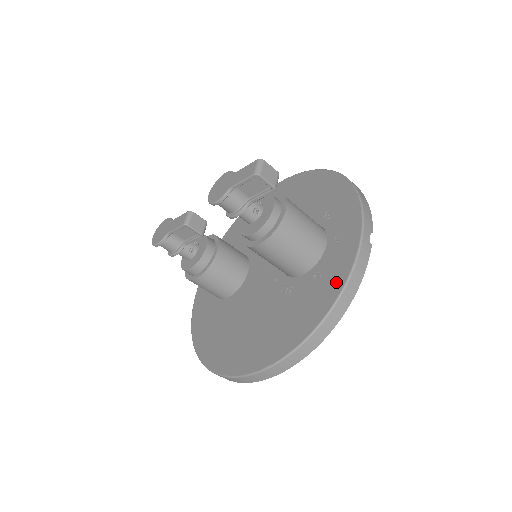
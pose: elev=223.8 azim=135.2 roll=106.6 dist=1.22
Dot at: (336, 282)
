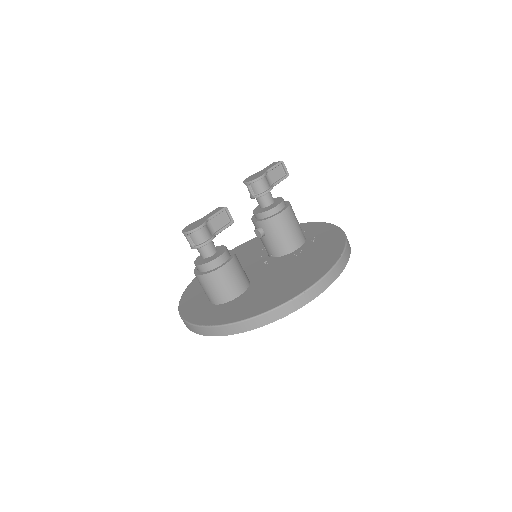
Dot at: (331, 230)
